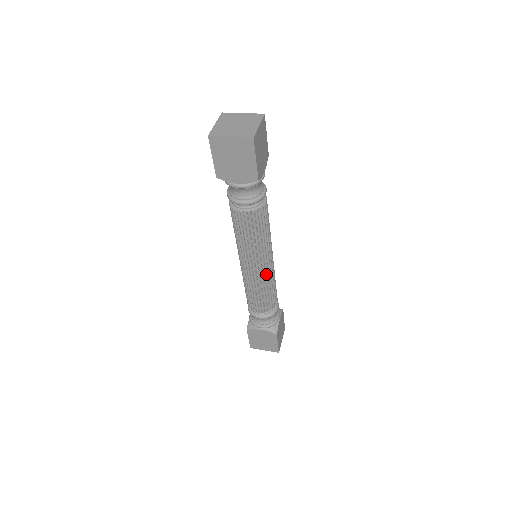
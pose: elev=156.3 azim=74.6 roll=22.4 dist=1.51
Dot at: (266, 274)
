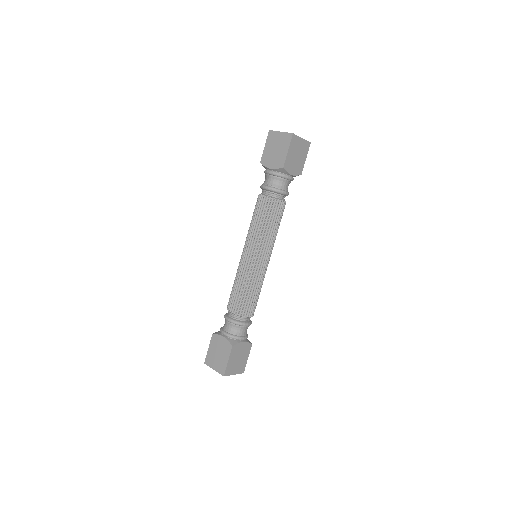
Dot at: (254, 269)
